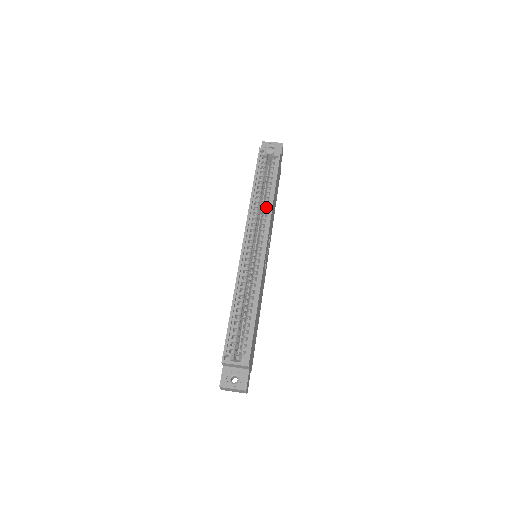
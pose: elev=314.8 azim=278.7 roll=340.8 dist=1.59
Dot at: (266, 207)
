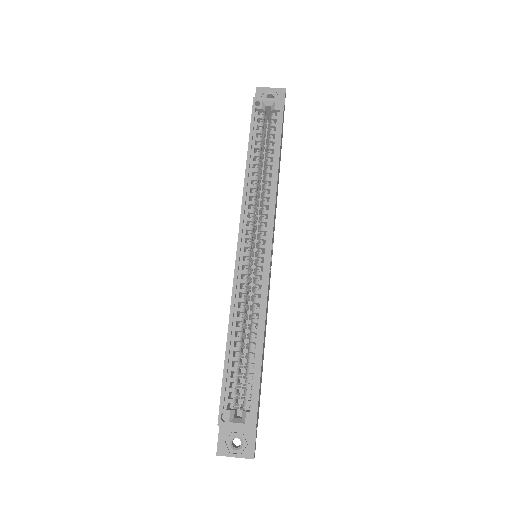
Dot at: (267, 187)
